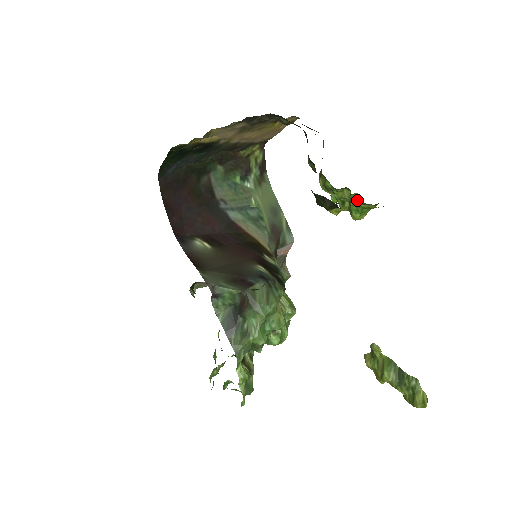
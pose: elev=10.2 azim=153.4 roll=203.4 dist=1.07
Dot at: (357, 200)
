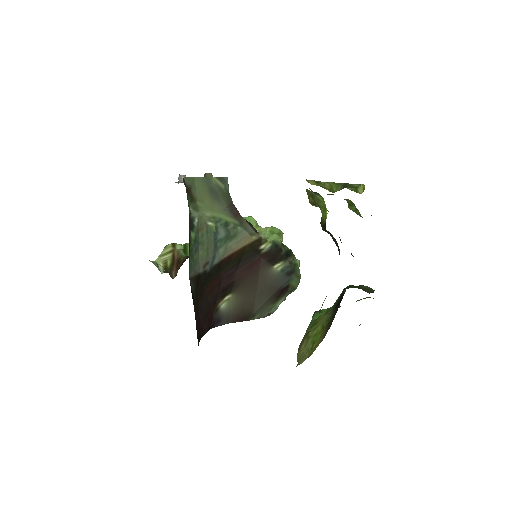
Dot at: occluded
